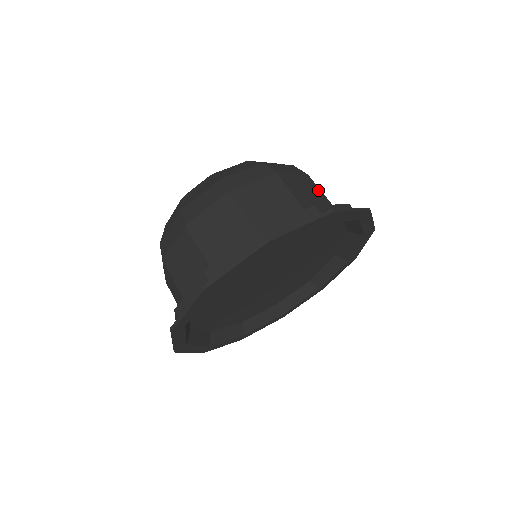
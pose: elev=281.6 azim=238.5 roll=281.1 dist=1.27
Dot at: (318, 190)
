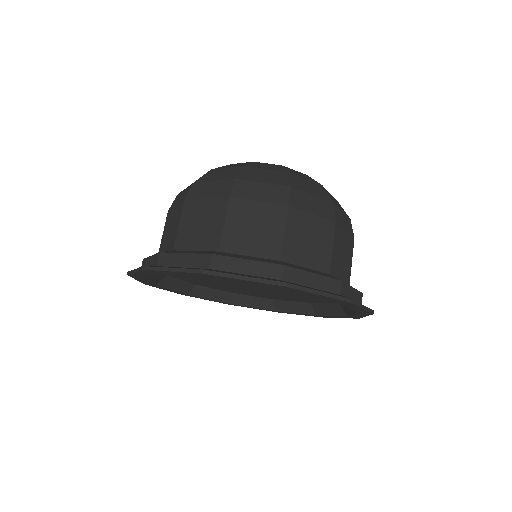
Dot at: (351, 259)
